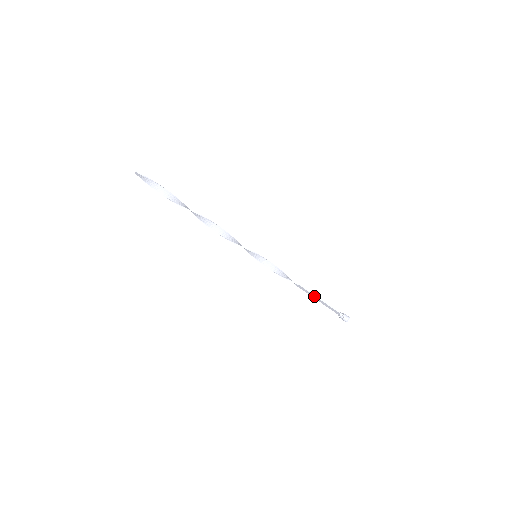
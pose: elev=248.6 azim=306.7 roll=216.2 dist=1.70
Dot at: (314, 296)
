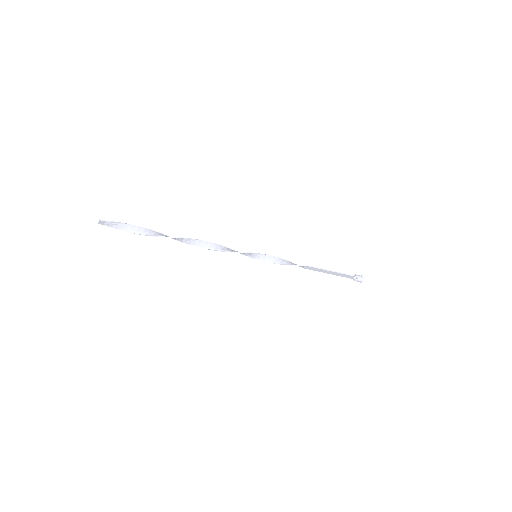
Dot at: (324, 271)
